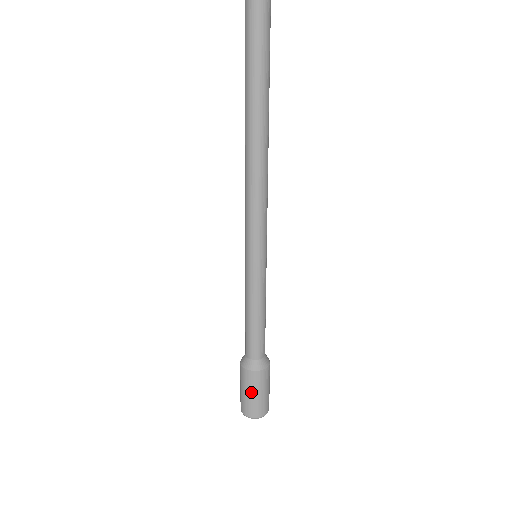
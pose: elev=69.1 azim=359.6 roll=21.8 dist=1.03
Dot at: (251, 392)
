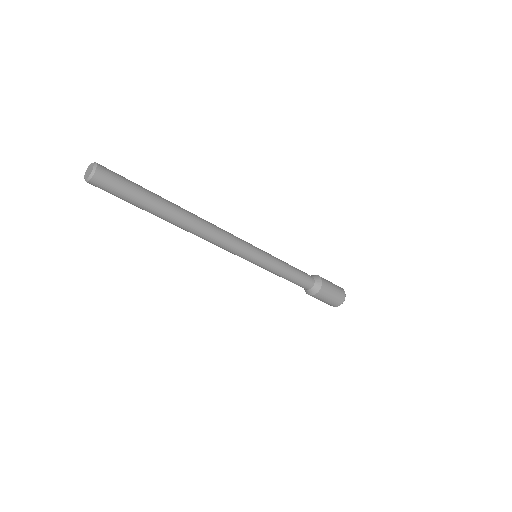
Dot at: (324, 300)
